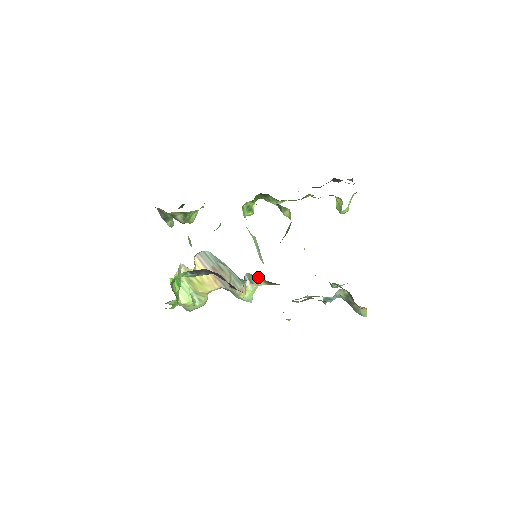
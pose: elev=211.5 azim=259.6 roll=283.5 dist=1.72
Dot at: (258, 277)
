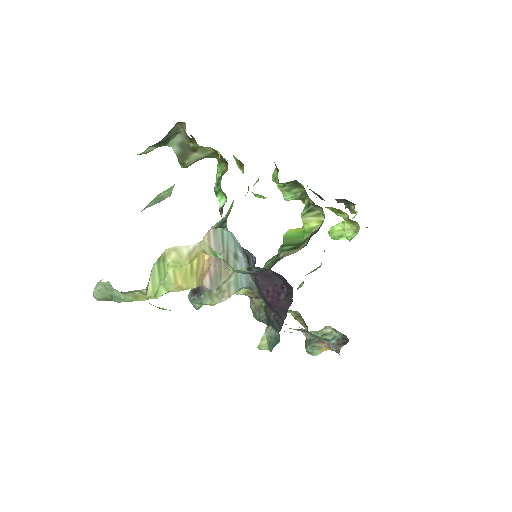
Dot at: occluded
